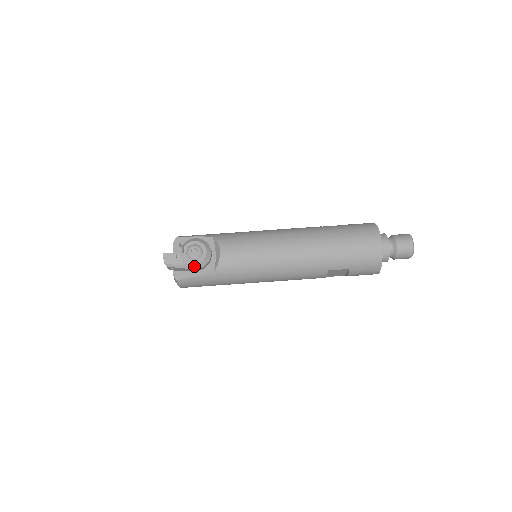
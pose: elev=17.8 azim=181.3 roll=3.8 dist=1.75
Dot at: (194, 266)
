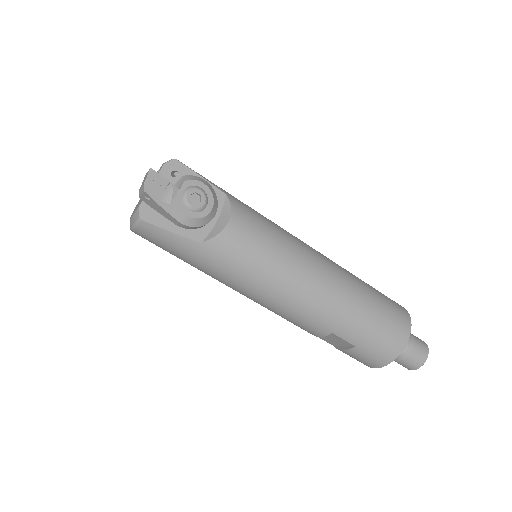
Dot at: (182, 217)
